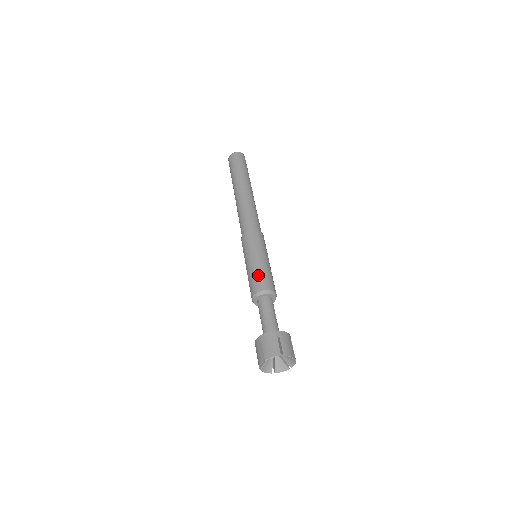
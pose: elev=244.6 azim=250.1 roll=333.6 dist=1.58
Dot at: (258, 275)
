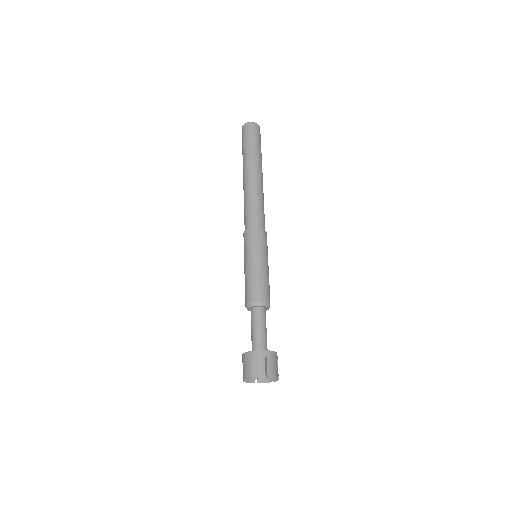
Dot at: (255, 283)
